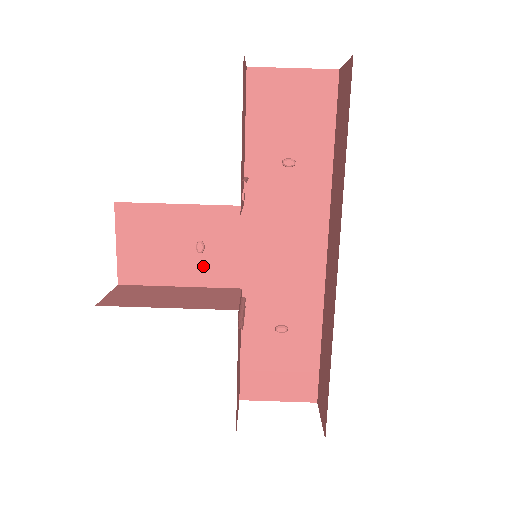
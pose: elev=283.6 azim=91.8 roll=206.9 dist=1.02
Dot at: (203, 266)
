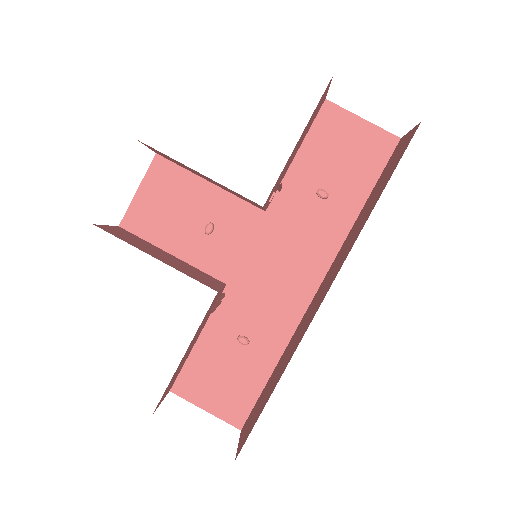
Dot at: (203, 247)
